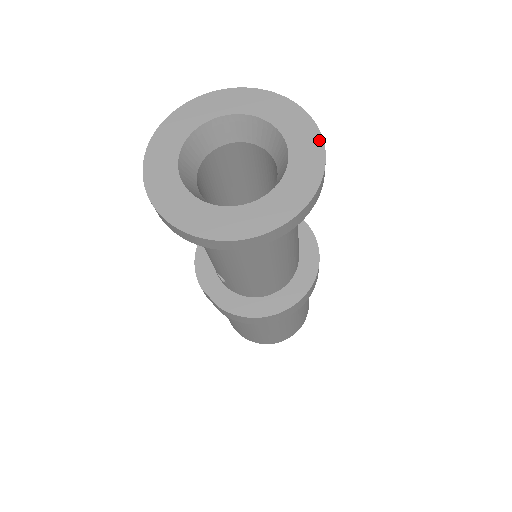
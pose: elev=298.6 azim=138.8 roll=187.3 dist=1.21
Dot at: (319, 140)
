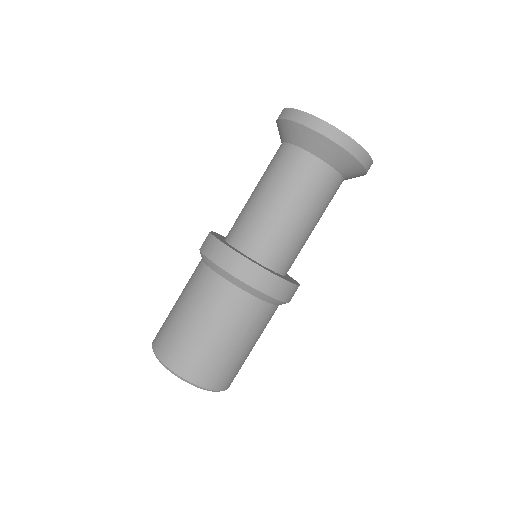
Dot at: (369, 157)
